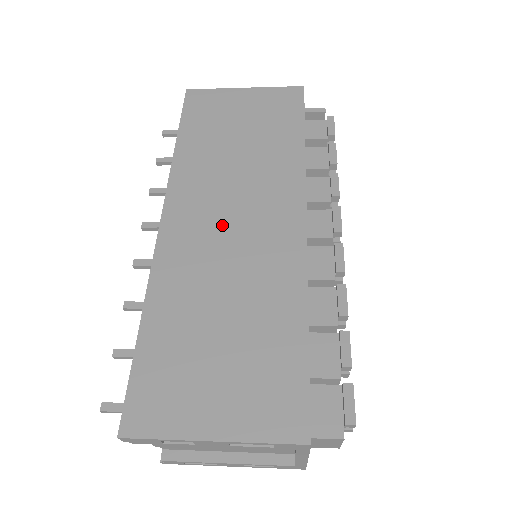
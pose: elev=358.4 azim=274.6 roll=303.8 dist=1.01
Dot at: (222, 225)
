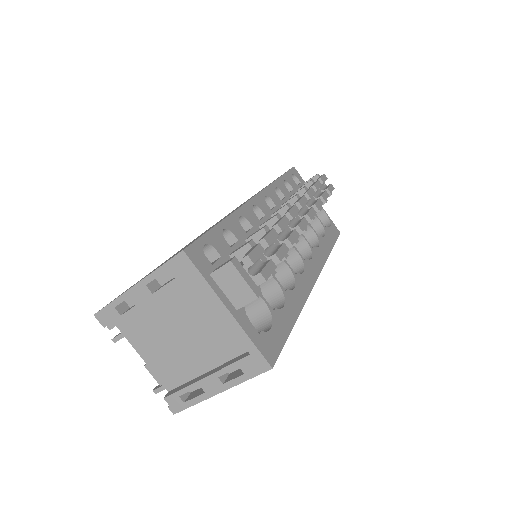
Dot at: occluded
